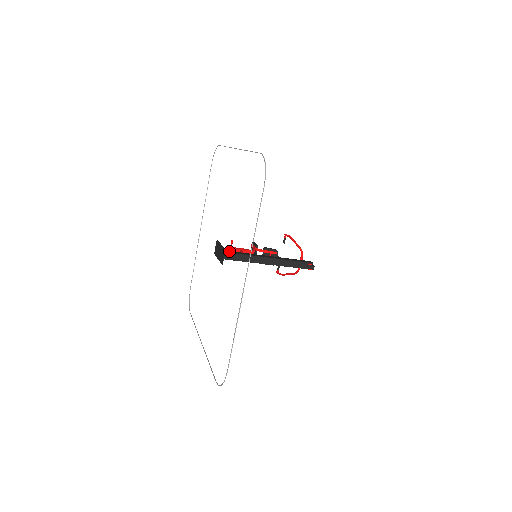
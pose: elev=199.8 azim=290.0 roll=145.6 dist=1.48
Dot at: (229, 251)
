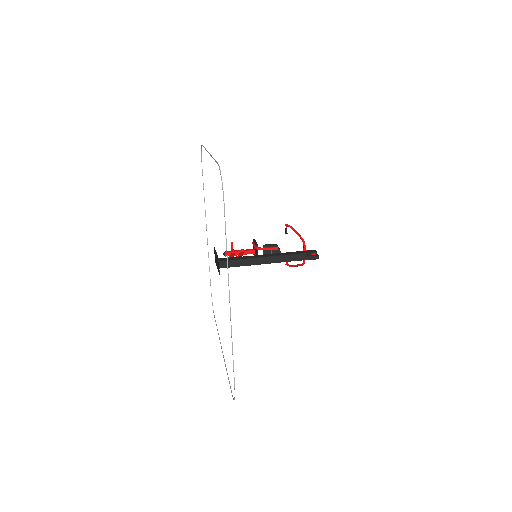
Dot at: (225, 258)
